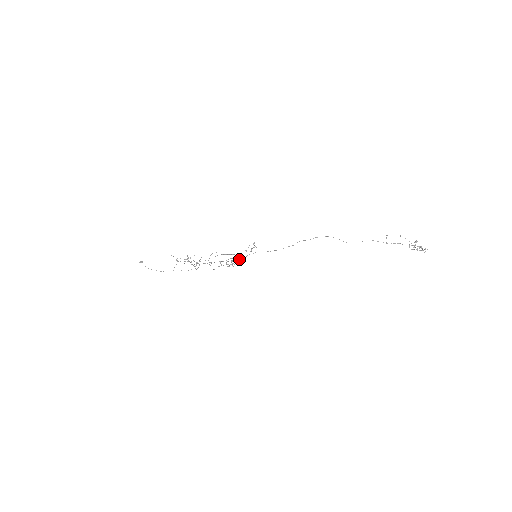
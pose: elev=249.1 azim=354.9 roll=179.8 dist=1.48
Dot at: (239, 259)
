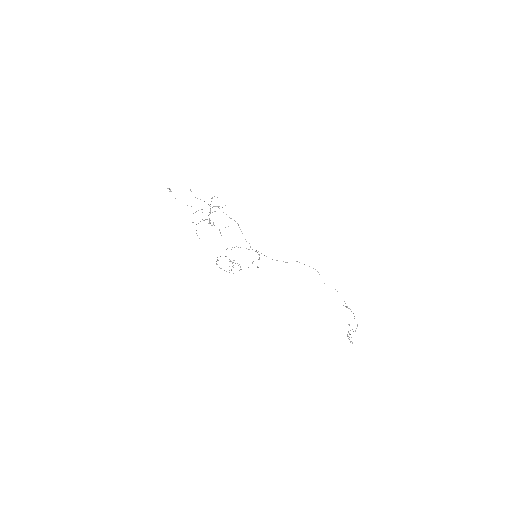
Dot at: occluded
